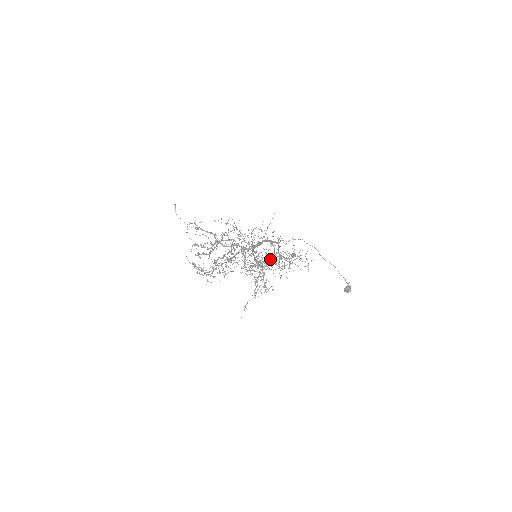
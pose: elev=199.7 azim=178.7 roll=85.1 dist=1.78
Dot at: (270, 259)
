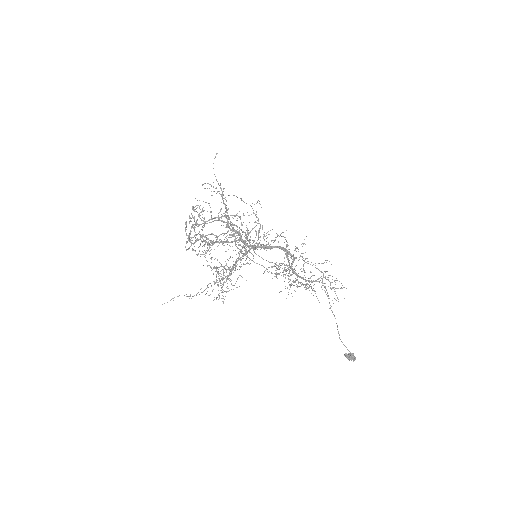
Dot at: occluded
